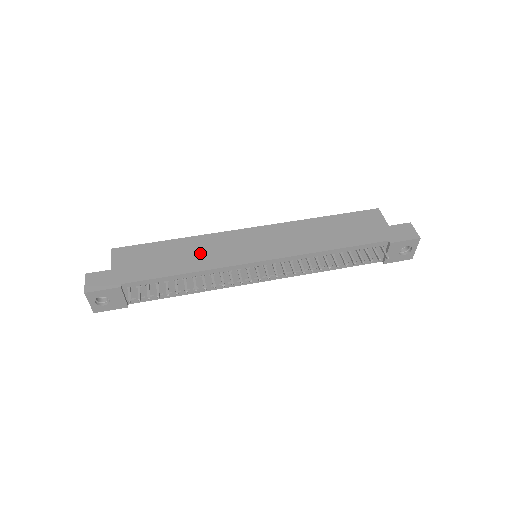
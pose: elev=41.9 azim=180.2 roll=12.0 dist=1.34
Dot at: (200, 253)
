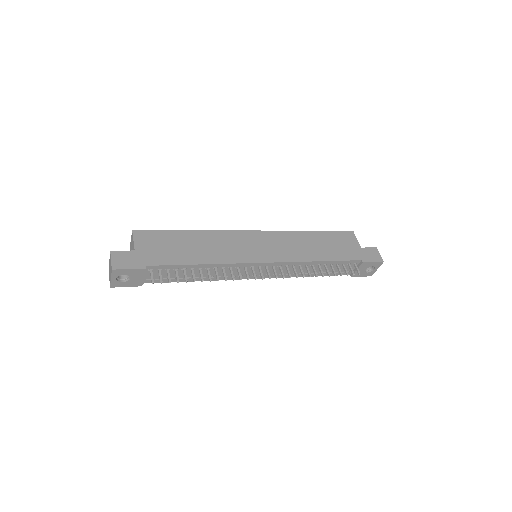
Dot at: (213, 247)
